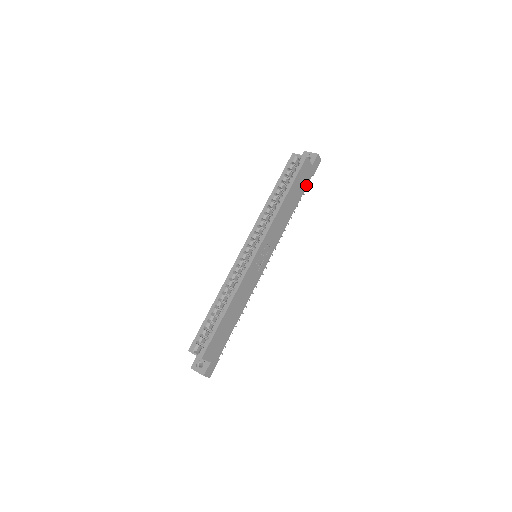
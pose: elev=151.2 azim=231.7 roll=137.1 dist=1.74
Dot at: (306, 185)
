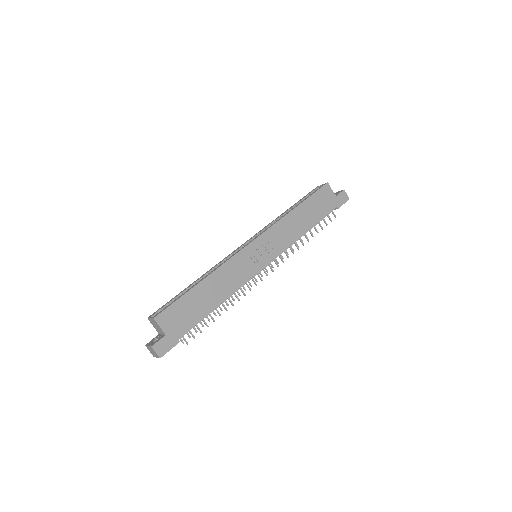
Dot at: (328, 212)
